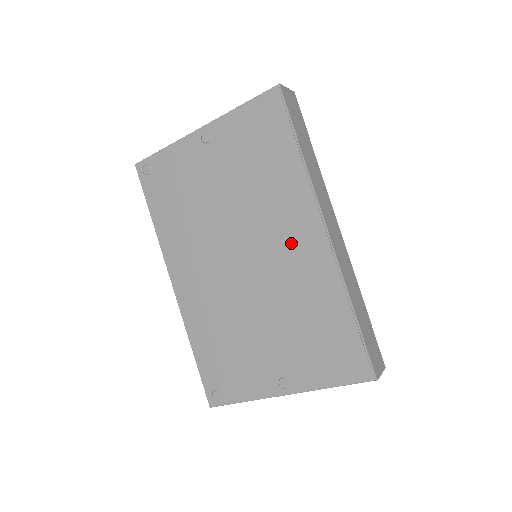
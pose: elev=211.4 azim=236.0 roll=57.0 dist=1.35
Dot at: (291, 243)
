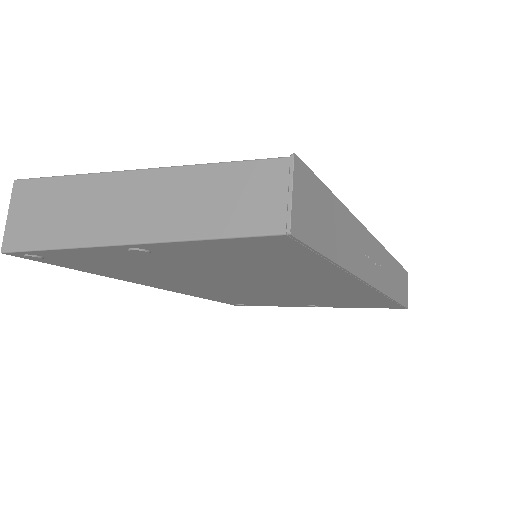
Dot at: (320, 287)
